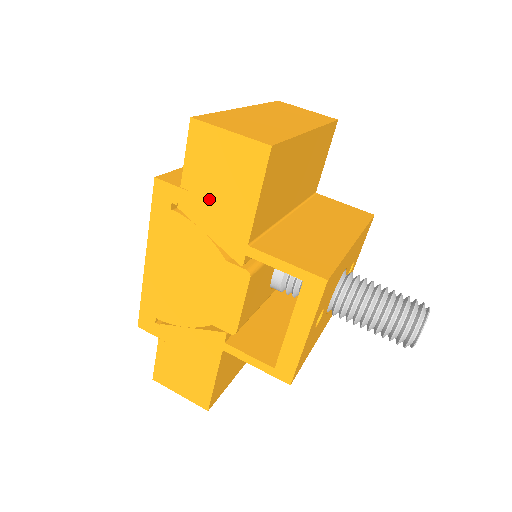
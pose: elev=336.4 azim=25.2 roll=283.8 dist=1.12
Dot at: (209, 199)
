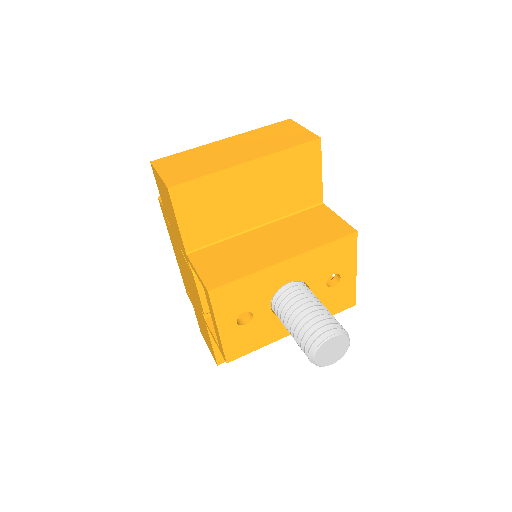
Dot at: (170, 217)
